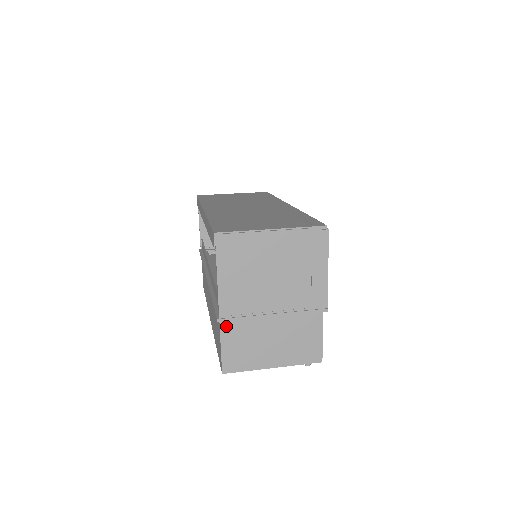
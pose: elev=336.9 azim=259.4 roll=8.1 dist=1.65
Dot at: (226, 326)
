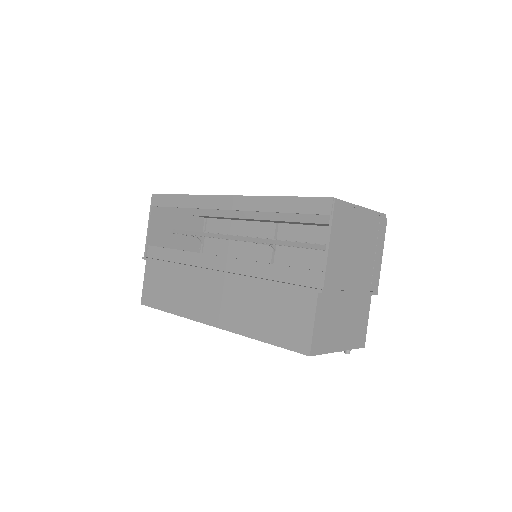
Dot at: (321, 300)
